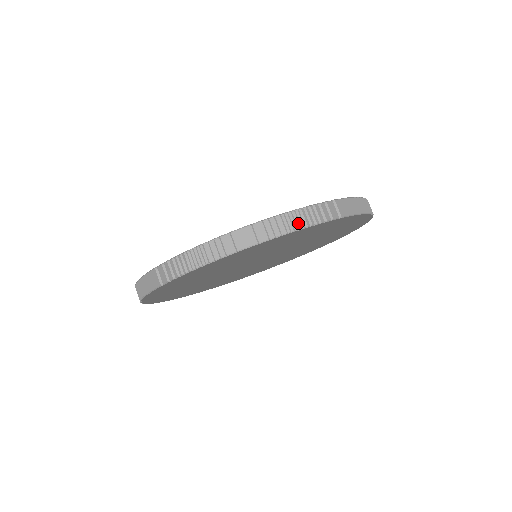
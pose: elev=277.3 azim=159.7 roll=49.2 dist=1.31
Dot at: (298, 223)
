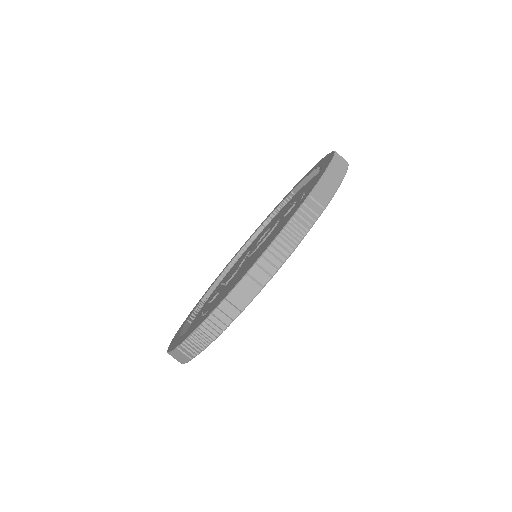
Dot at: (341, 170)
